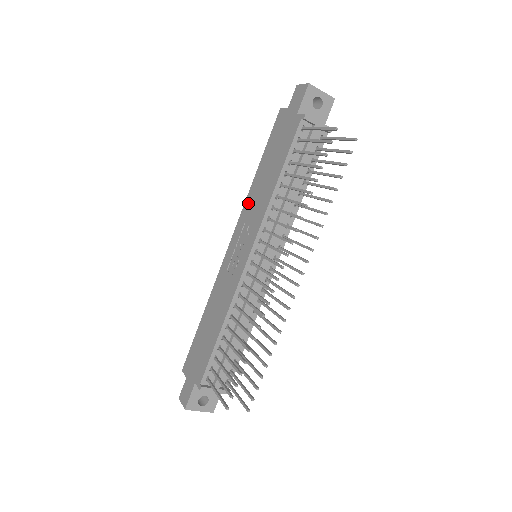
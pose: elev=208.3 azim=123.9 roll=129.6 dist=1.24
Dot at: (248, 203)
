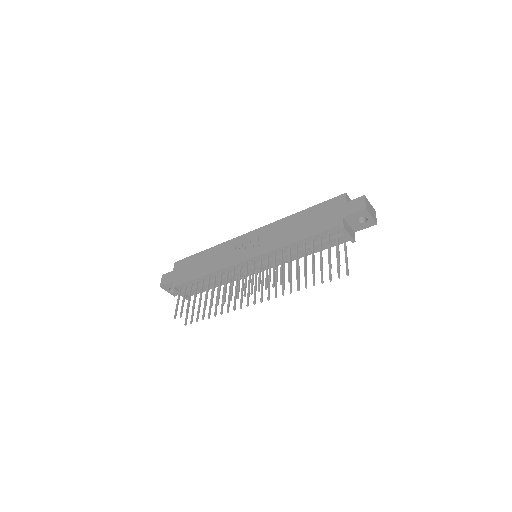
Dot at: (278, 225)
